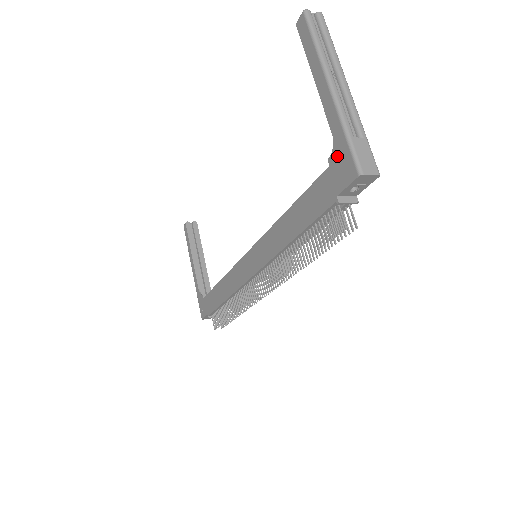
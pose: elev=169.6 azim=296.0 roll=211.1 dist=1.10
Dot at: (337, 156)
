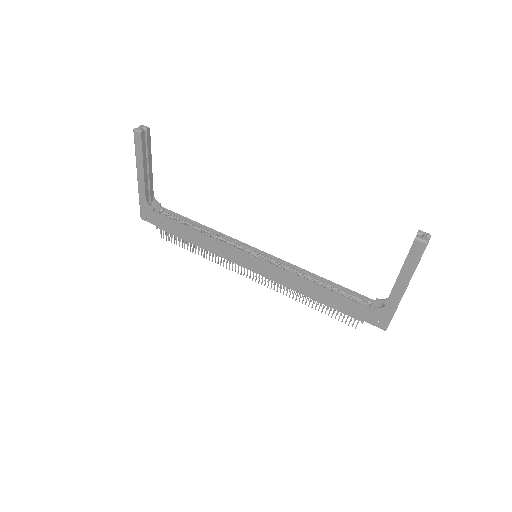
Dot at: (380, 313)
